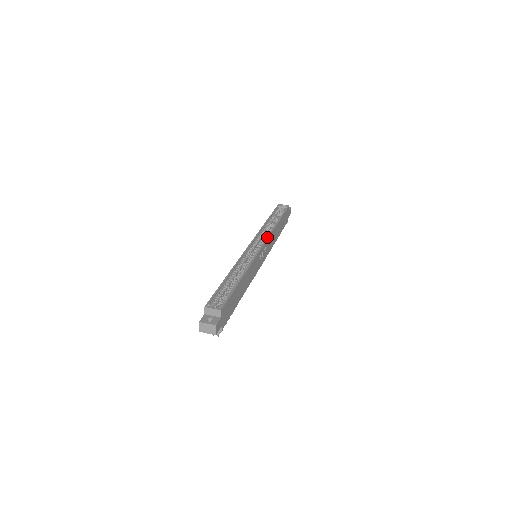
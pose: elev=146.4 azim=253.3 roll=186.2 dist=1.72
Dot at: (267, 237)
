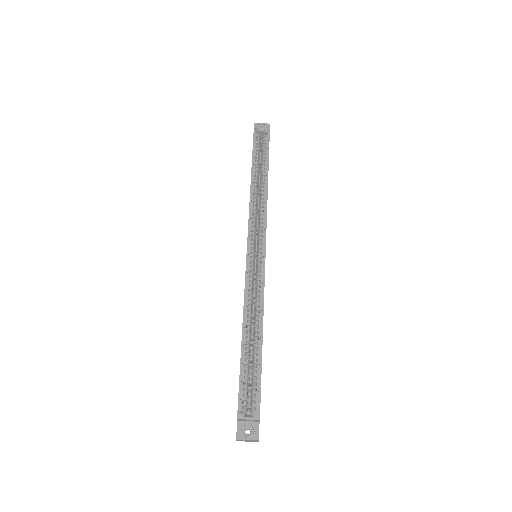
Dot at: (265, 224)
